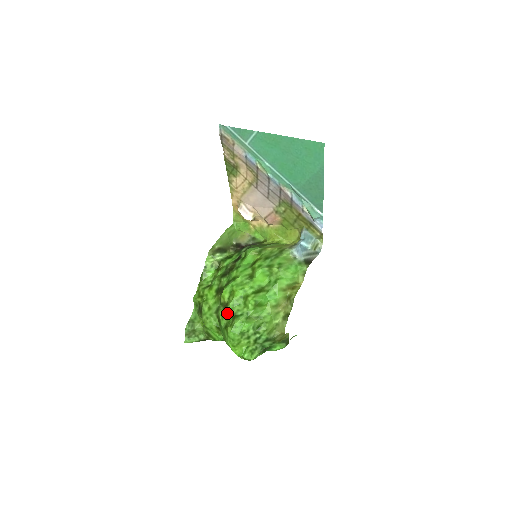
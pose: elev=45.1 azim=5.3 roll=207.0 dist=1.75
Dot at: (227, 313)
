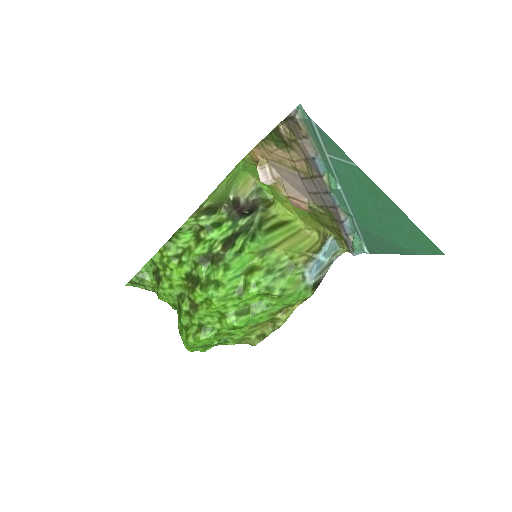
Dot at: (193, 316)
